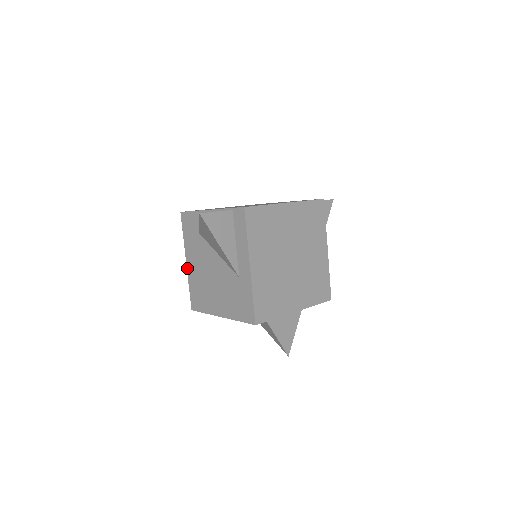
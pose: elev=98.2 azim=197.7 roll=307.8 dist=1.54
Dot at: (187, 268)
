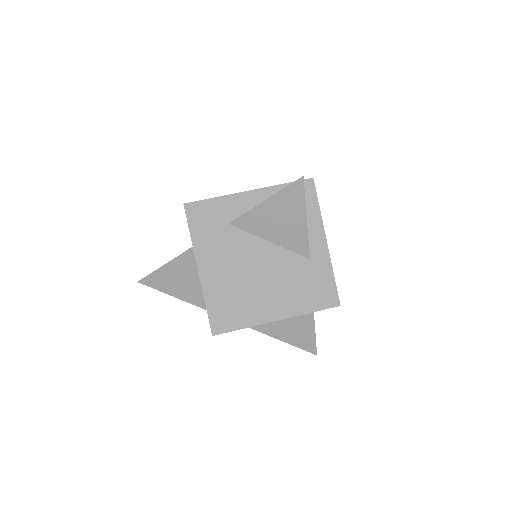
Dot at: (201, 278)
